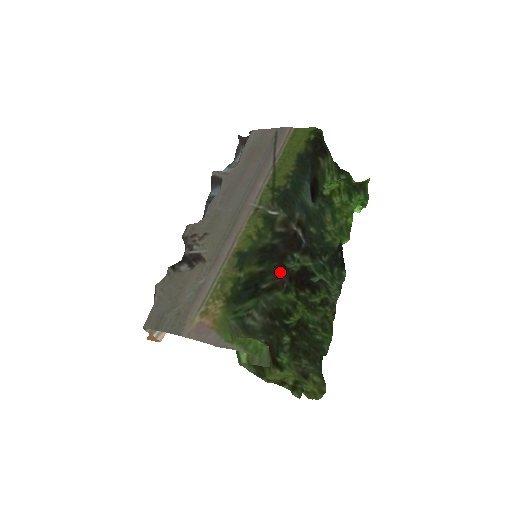
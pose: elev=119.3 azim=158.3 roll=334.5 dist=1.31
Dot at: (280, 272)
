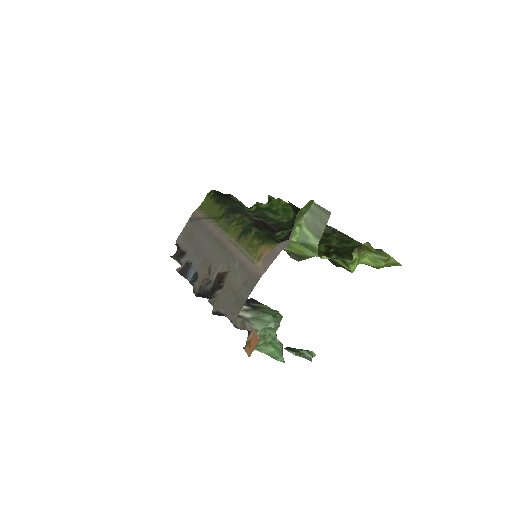
Dot at: occluded
